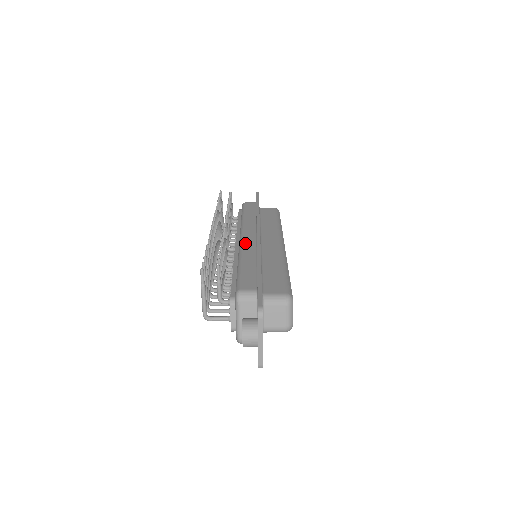
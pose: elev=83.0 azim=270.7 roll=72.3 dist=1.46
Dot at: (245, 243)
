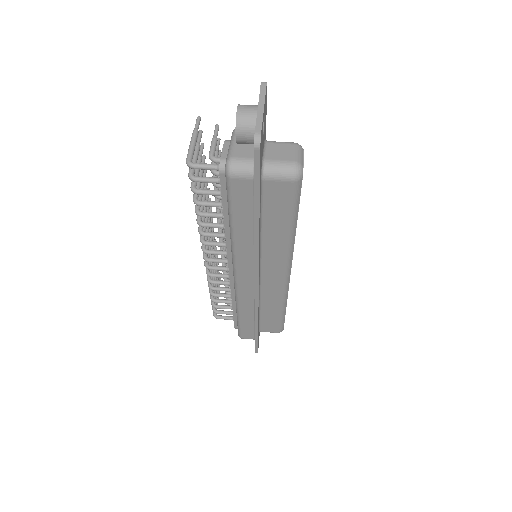
Dot at: occluded
